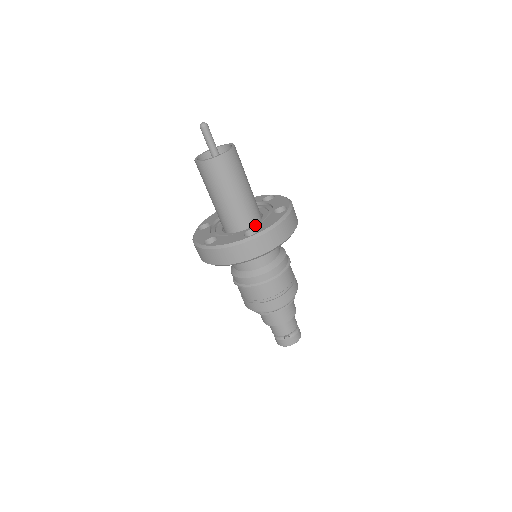
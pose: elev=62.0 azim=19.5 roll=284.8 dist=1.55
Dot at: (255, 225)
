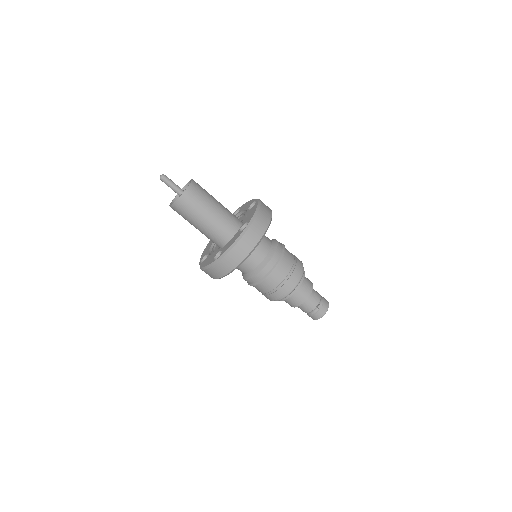
Dot at: occluded
